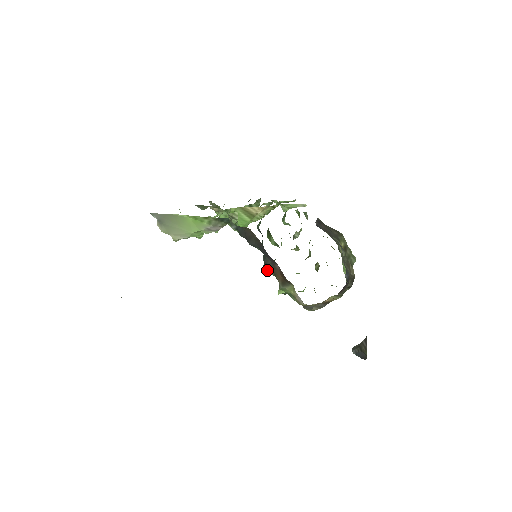
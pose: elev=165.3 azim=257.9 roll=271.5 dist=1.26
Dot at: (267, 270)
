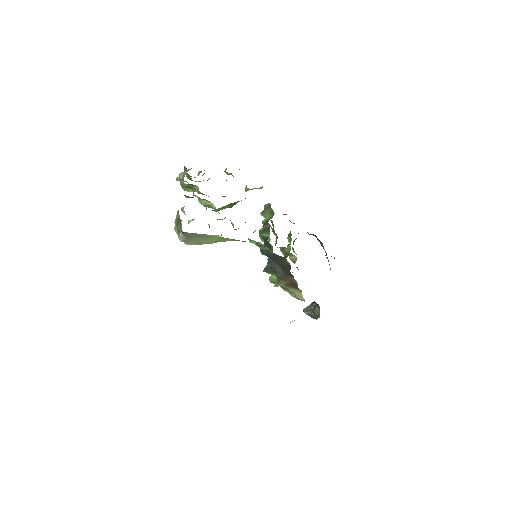
Dot at: (271, 272)
